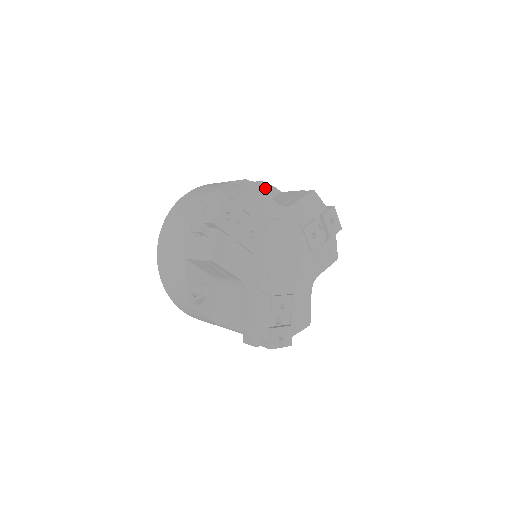
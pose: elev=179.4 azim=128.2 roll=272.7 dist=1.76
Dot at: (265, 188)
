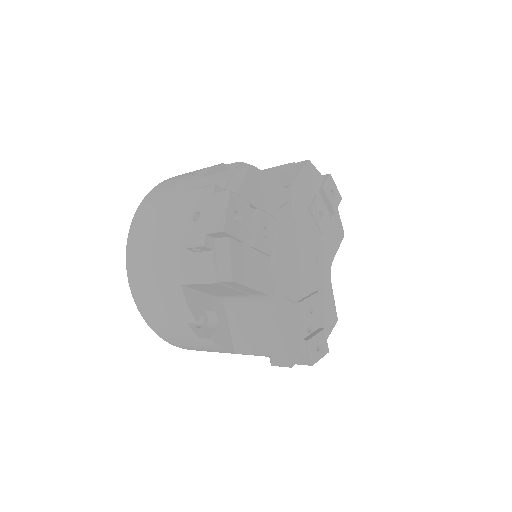
Dot at: occluded
